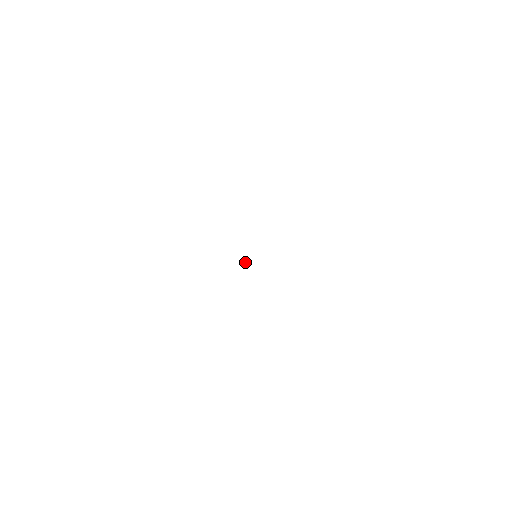
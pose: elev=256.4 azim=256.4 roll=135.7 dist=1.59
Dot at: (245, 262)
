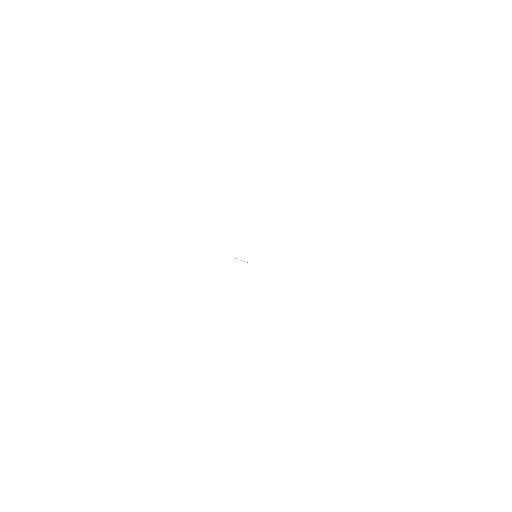
Dot at: occluded
